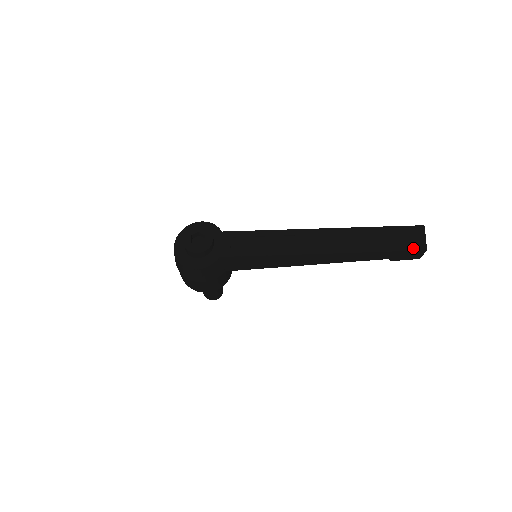
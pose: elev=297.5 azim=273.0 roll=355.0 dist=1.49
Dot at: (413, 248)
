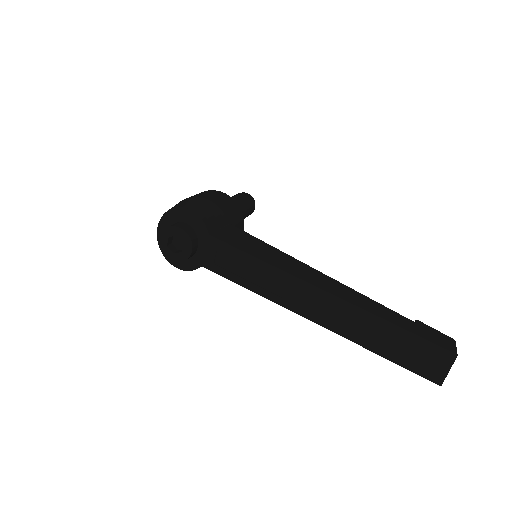
Dot at: (424, 375)
